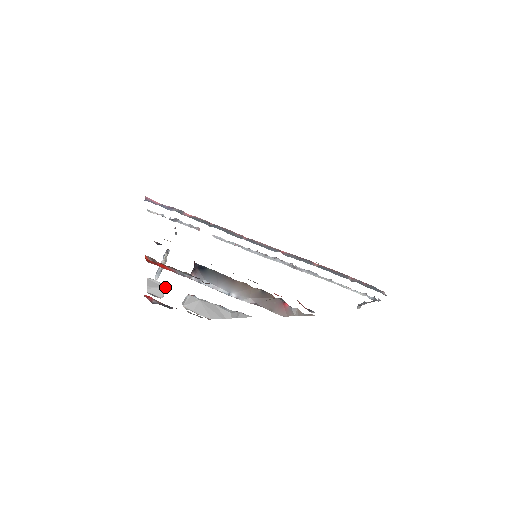
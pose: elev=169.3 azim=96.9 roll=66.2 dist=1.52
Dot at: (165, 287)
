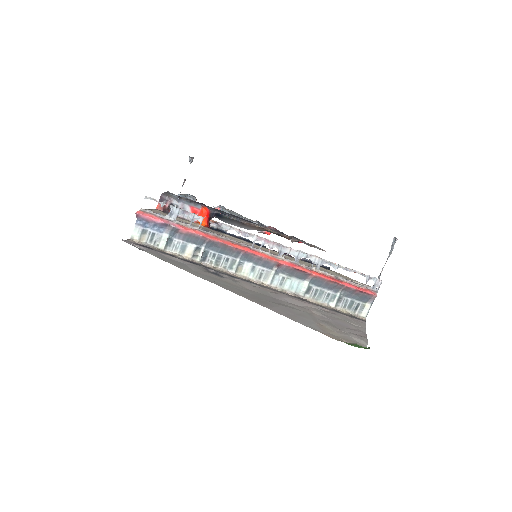
Dot at: occluded
